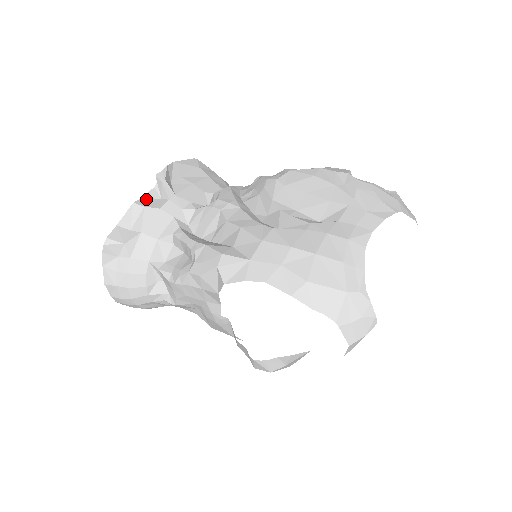
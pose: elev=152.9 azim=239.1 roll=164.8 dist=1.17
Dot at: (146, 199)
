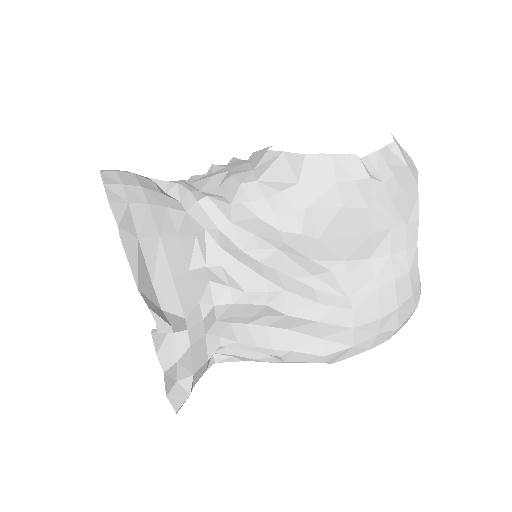
Dot at: (162, 352)
